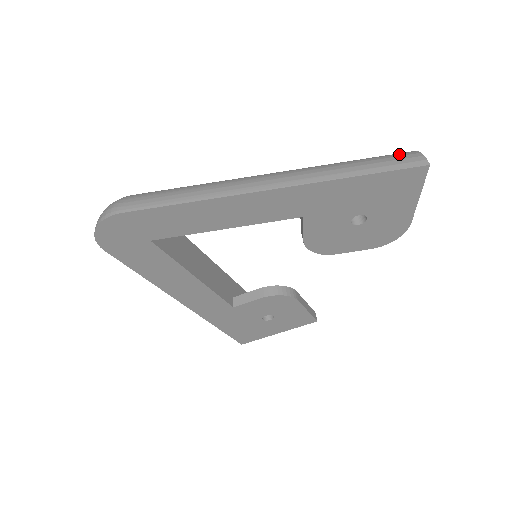
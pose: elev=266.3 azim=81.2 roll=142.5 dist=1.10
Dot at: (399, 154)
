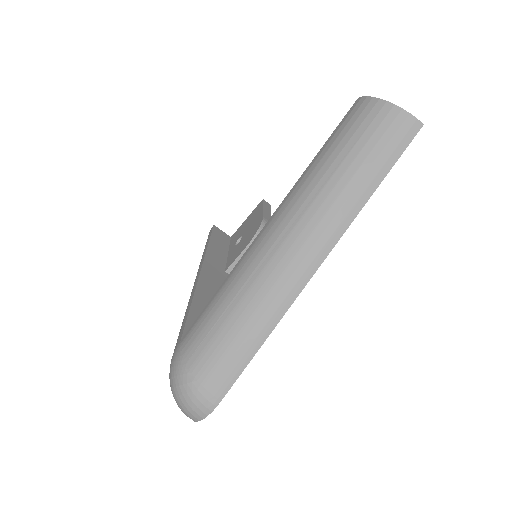
Dot at: (383, 123)
